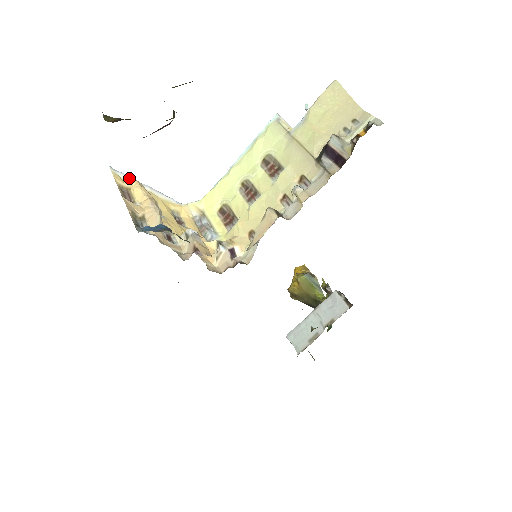
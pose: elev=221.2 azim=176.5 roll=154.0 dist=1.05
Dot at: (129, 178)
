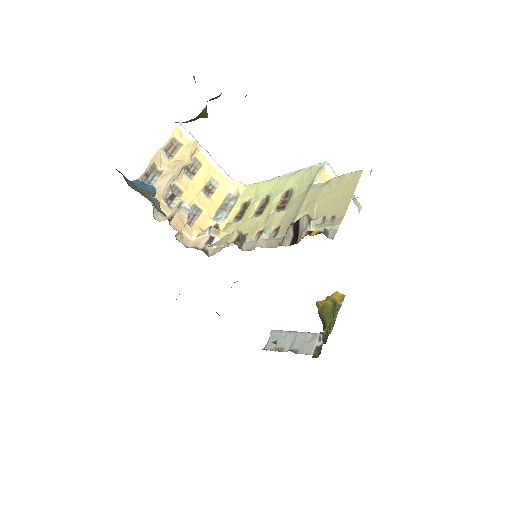
Dot at: (190, 136)
